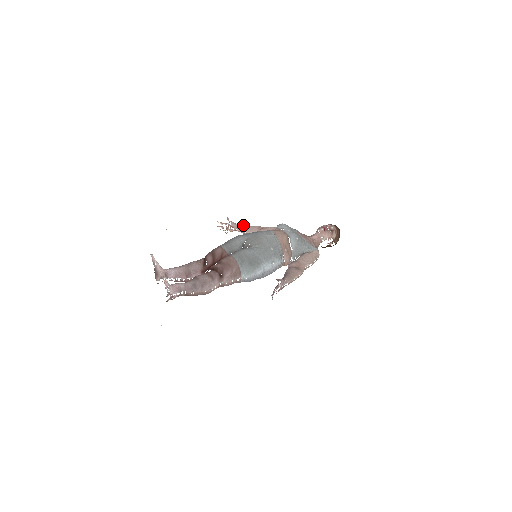
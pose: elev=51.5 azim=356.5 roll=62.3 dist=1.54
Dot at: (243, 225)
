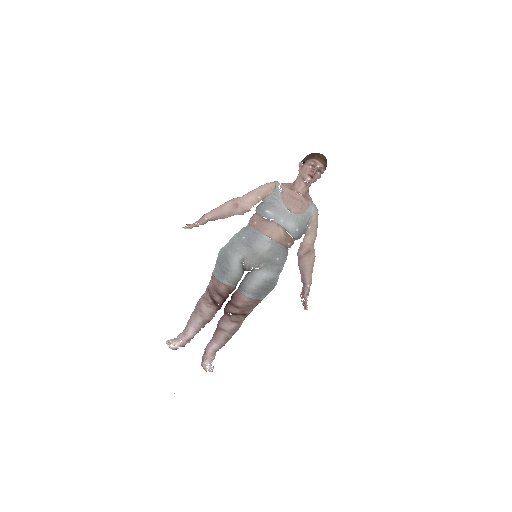
Dot at: (214, 215)
